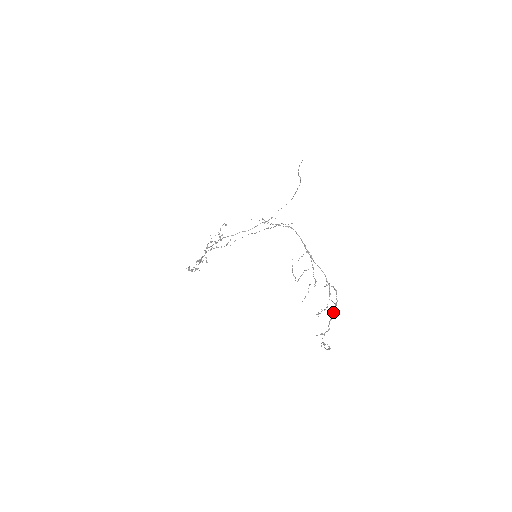
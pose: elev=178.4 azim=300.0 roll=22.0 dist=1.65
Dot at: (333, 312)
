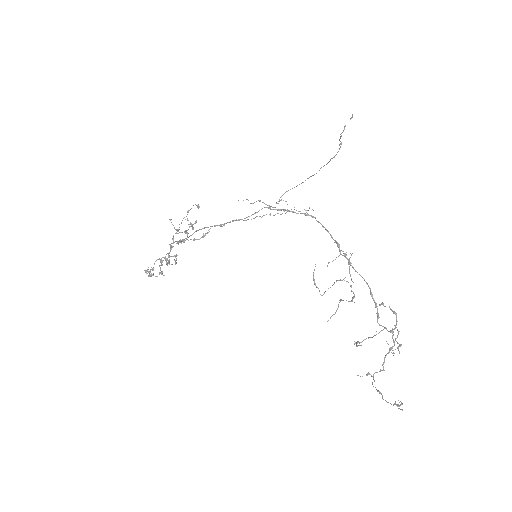
Dot at: (397, 348)
